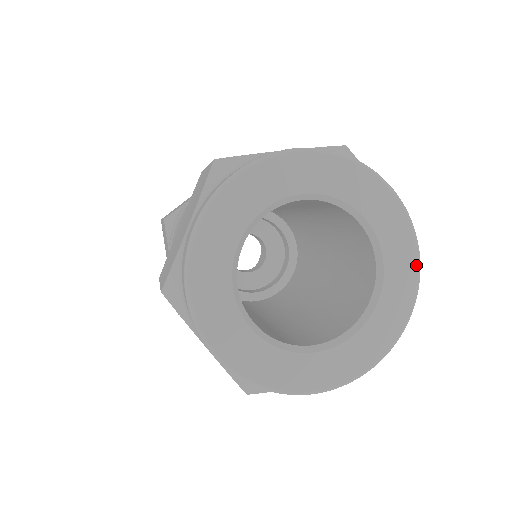
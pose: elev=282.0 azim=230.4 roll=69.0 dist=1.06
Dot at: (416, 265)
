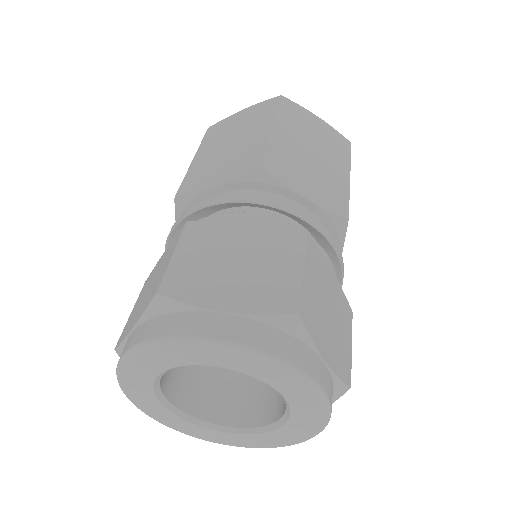
Dot at: (284, 369)
